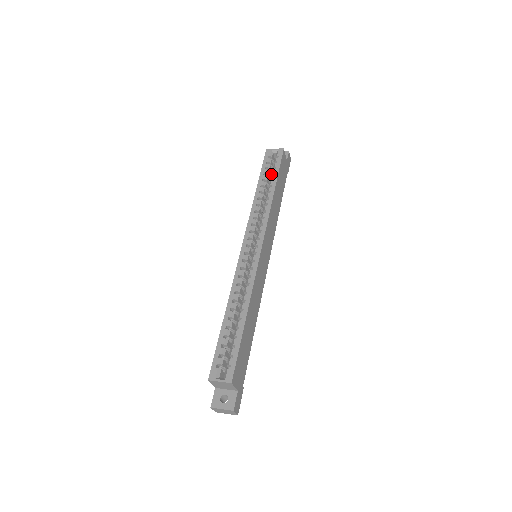
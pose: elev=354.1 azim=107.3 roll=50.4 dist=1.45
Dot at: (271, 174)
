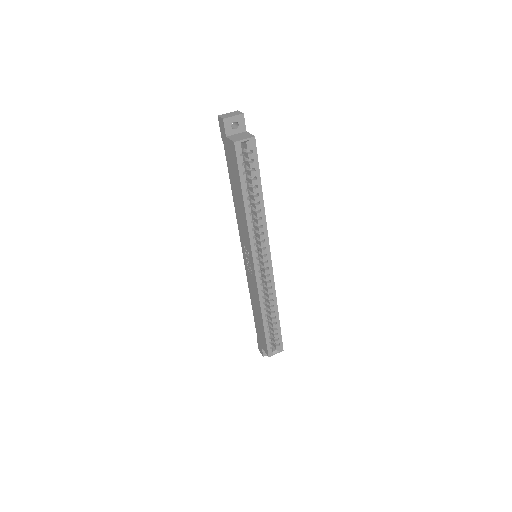
Dot at: occluded
